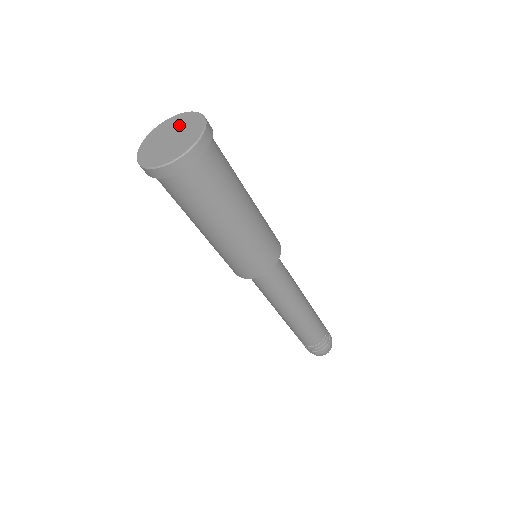
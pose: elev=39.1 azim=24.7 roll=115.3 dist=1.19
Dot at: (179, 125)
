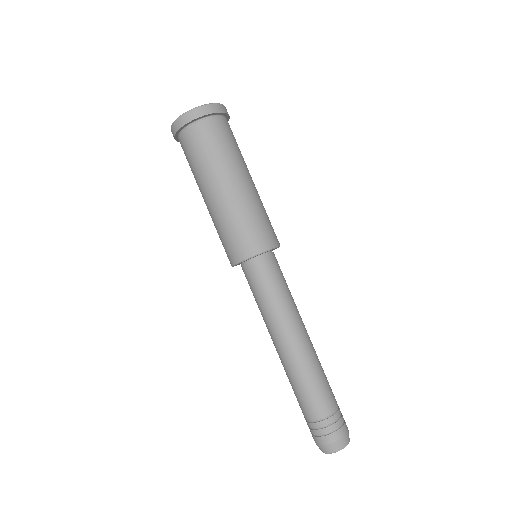
Dot at: occluded
